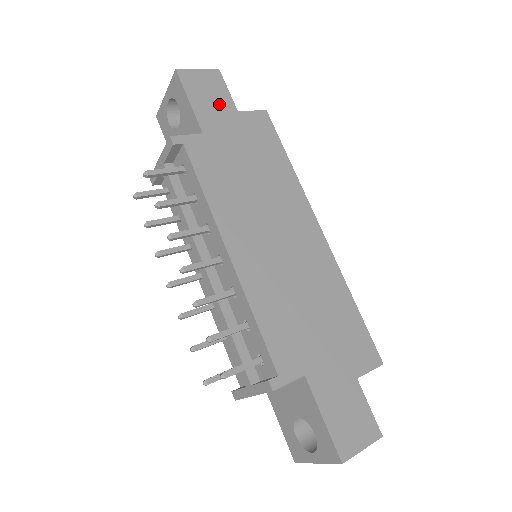
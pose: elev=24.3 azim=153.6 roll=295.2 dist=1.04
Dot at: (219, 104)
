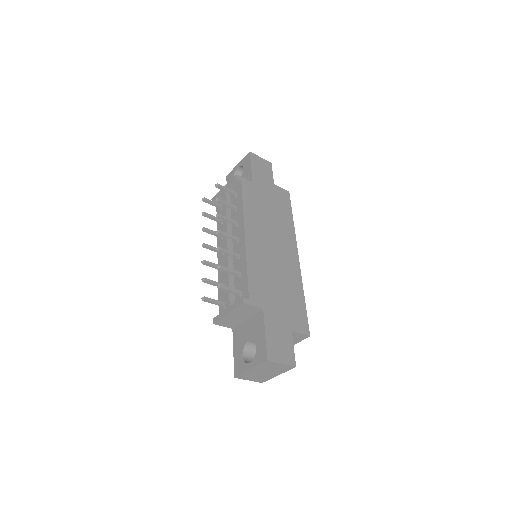
Dot at: (266, 176)
